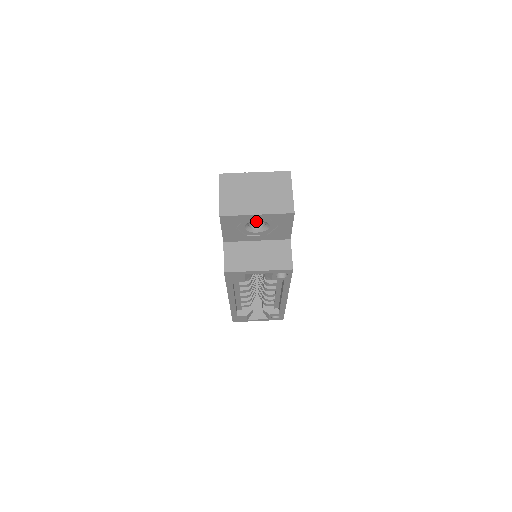
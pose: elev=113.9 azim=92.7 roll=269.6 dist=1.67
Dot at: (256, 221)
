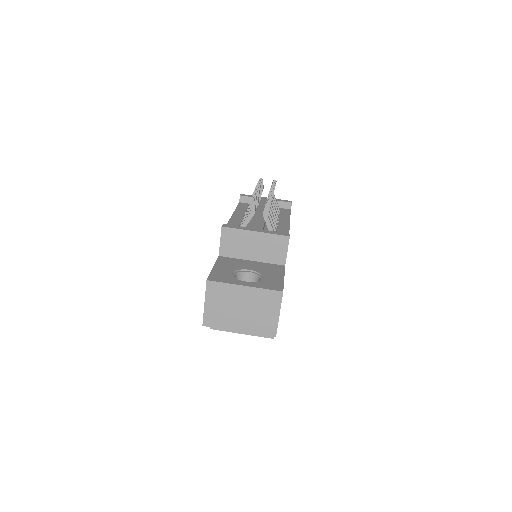
Dot at: occluded
